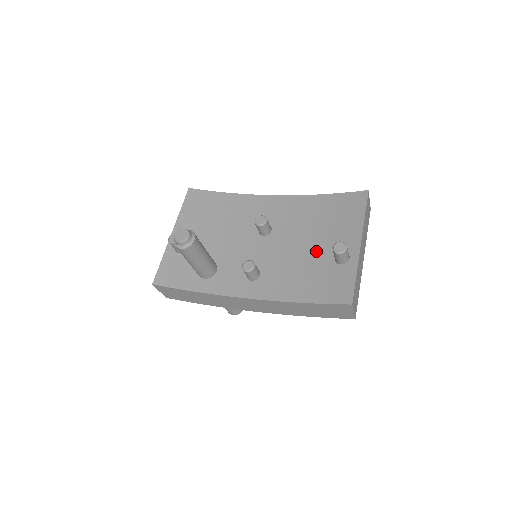
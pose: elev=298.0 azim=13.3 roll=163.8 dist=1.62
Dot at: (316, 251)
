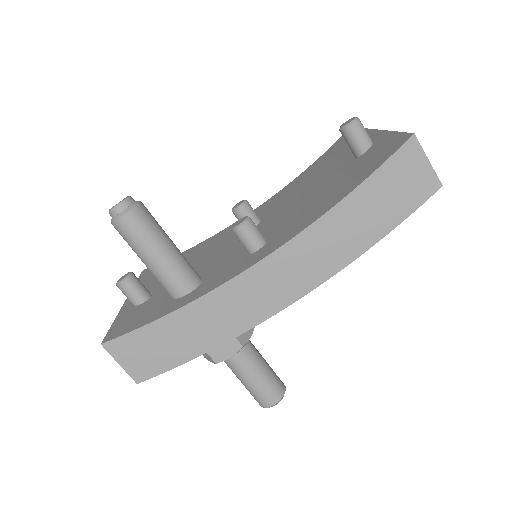
Dot at: (327, 178)
